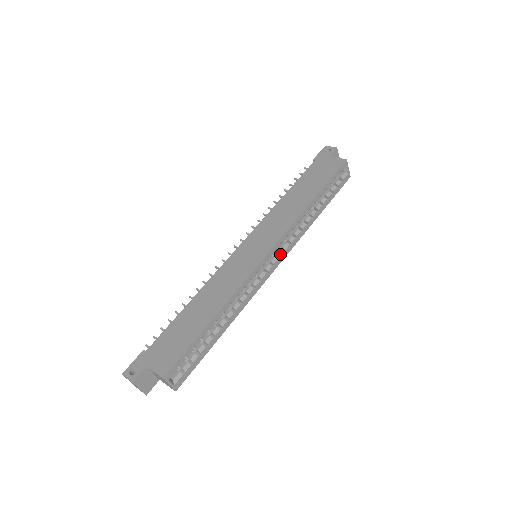
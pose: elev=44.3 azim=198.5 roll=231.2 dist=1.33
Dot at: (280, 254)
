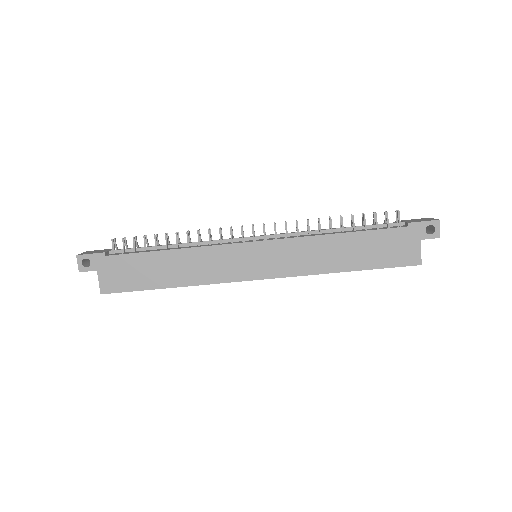
Dot at: occluded
